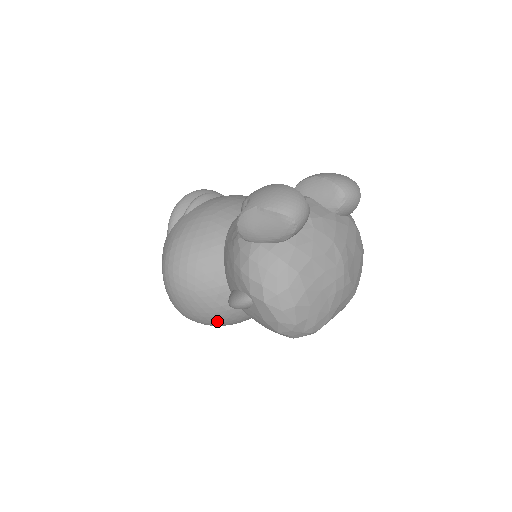
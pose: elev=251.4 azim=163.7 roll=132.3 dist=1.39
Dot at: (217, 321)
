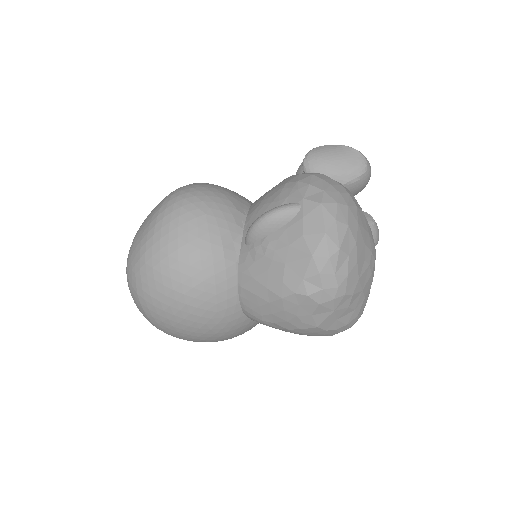
Dot at: (197, 273)
